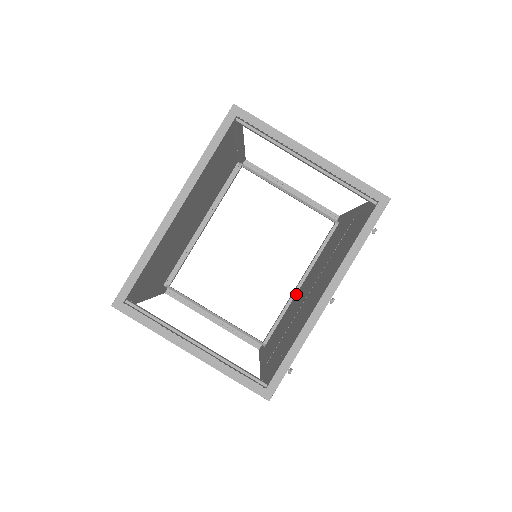
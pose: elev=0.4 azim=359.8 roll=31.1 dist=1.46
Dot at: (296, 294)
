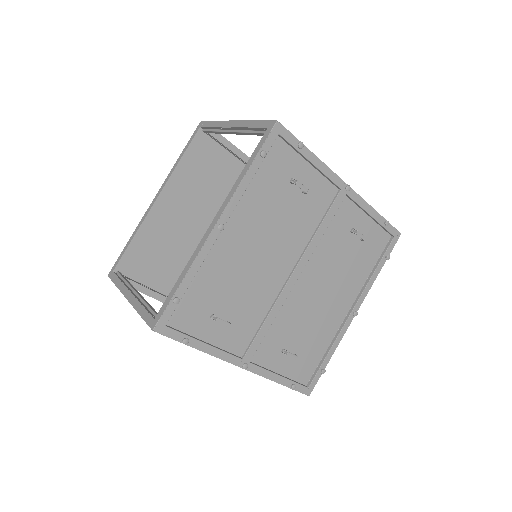
Dot at: (340, 320)
